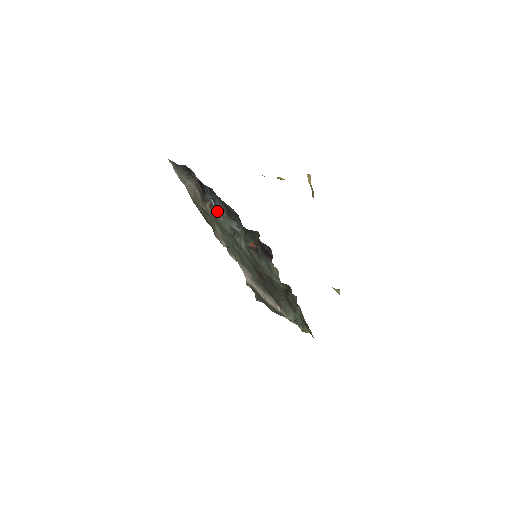
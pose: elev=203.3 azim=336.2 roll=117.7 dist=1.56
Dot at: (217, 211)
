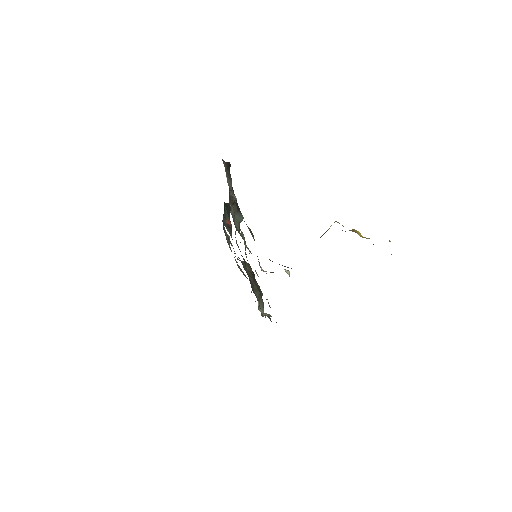
Dot at: occluded
